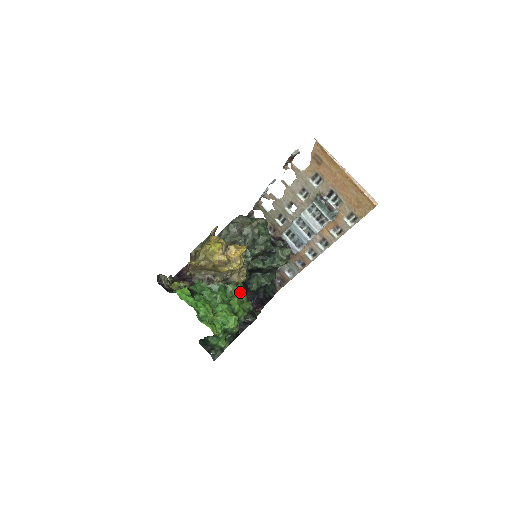
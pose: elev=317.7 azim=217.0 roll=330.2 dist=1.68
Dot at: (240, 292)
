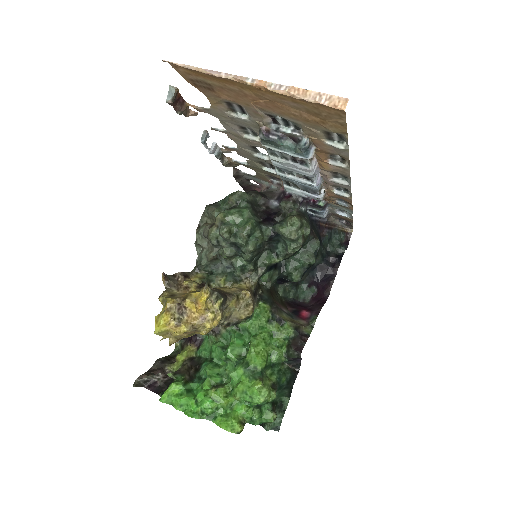
Dot at: (261, 324)
